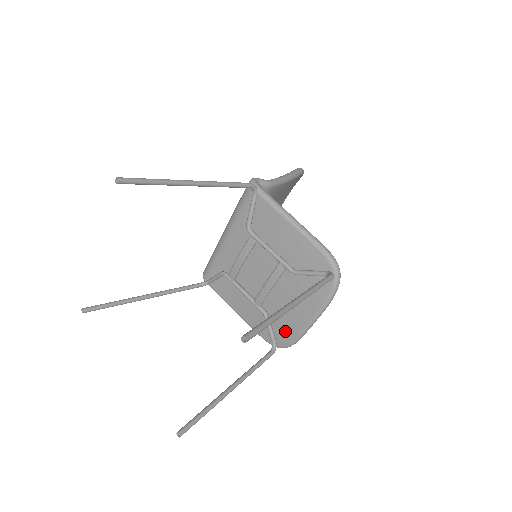
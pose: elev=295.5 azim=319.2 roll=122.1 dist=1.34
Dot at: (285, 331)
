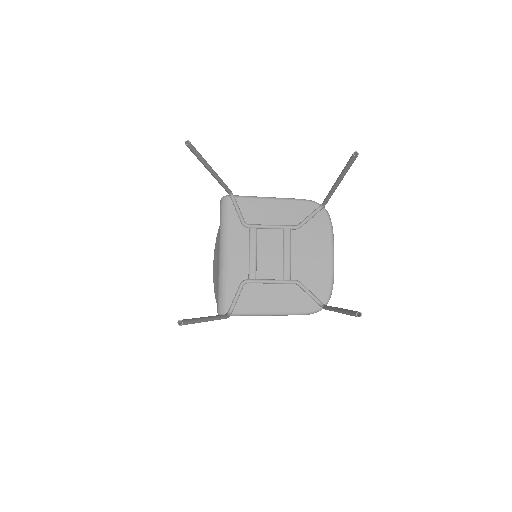
Dot at: (320, 283)
